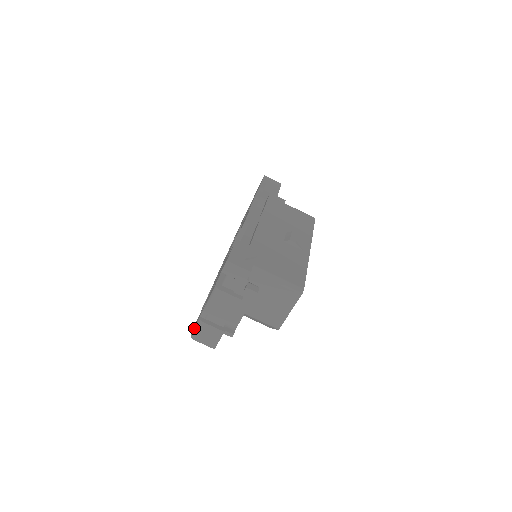
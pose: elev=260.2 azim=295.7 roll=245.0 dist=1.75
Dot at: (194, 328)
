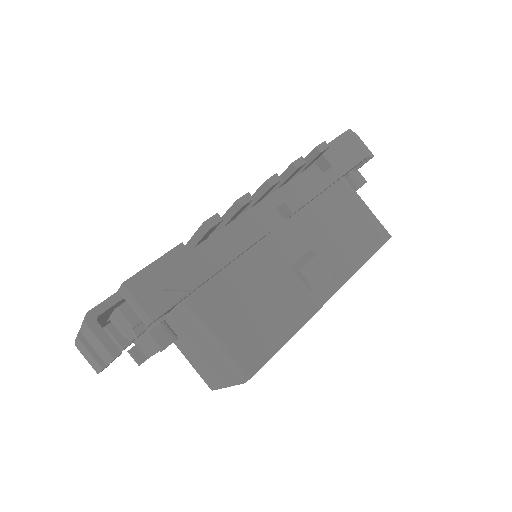
Dot at: occluded
